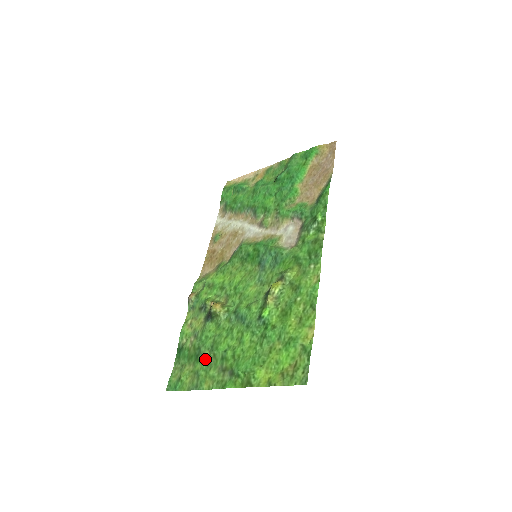
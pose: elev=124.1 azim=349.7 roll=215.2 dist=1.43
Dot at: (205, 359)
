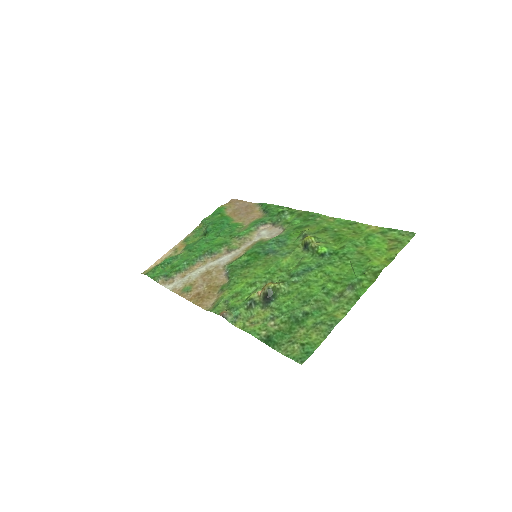
Dot at: (310, 311)
